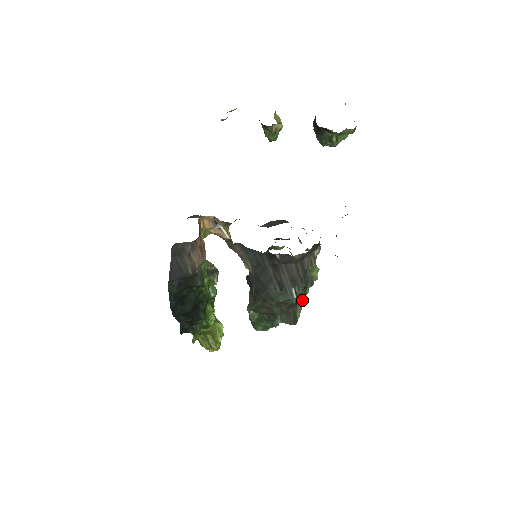
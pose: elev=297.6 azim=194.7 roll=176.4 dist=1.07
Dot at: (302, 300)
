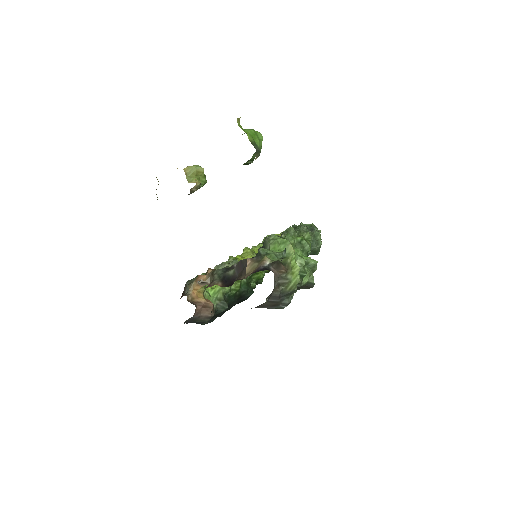
Dot at: (308, 272)
